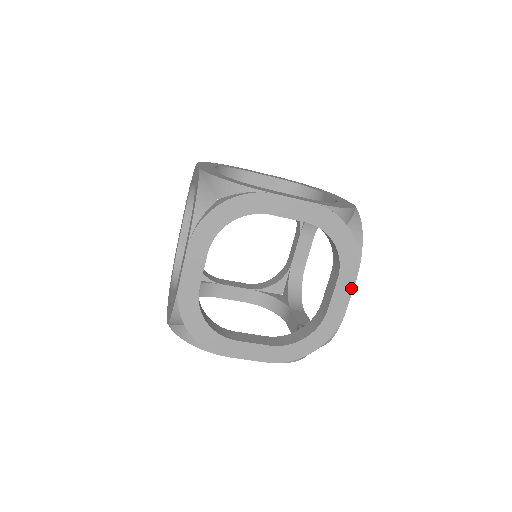
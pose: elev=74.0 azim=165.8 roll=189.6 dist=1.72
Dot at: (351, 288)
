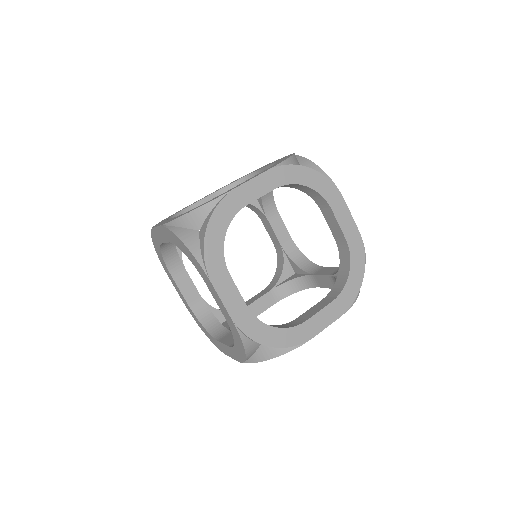
Dot at: (260, 175)
